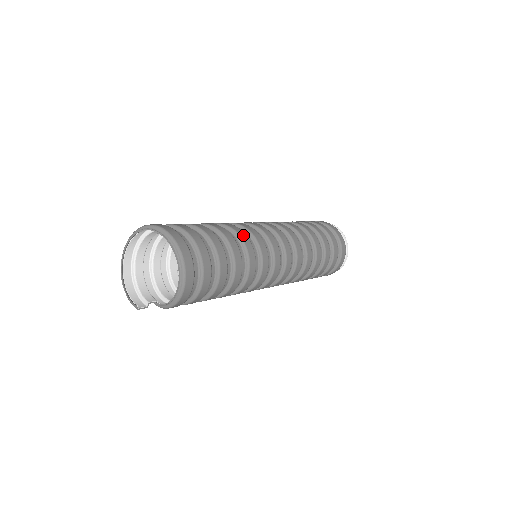
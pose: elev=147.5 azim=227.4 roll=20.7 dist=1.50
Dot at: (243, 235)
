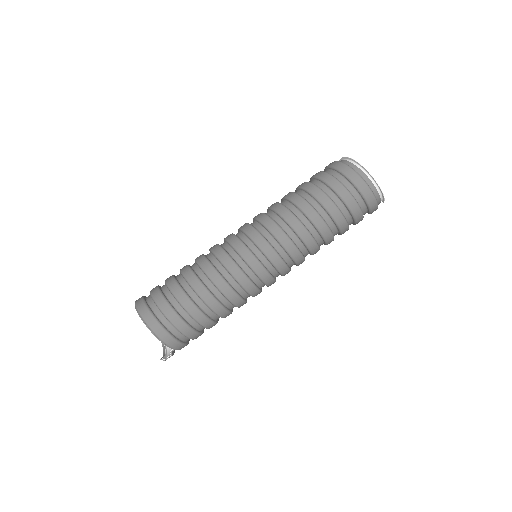
Dot at: (200, 258)
